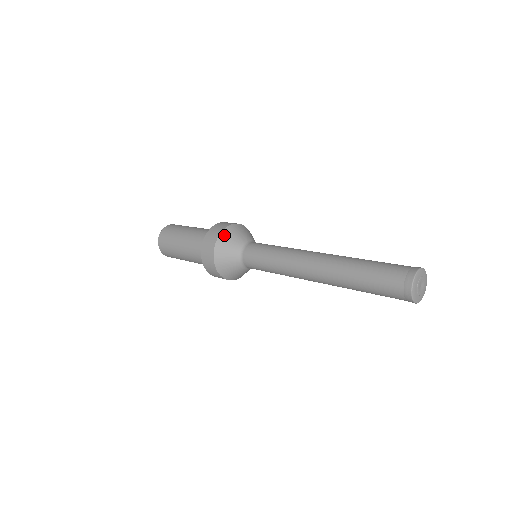
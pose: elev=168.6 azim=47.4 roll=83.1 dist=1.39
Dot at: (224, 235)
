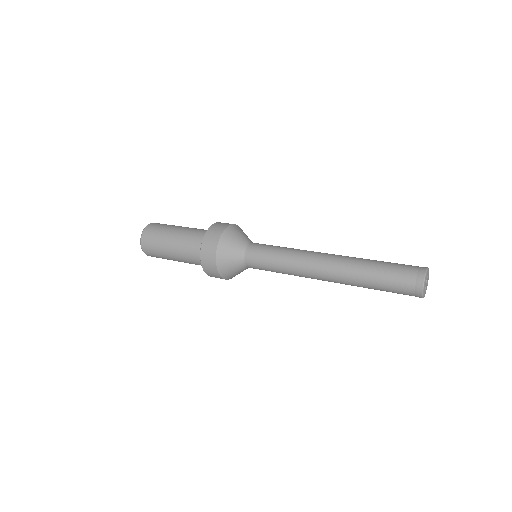
Dot at: (222, 243)
